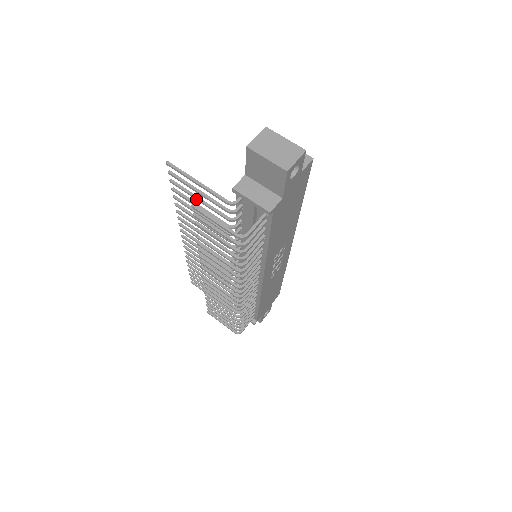
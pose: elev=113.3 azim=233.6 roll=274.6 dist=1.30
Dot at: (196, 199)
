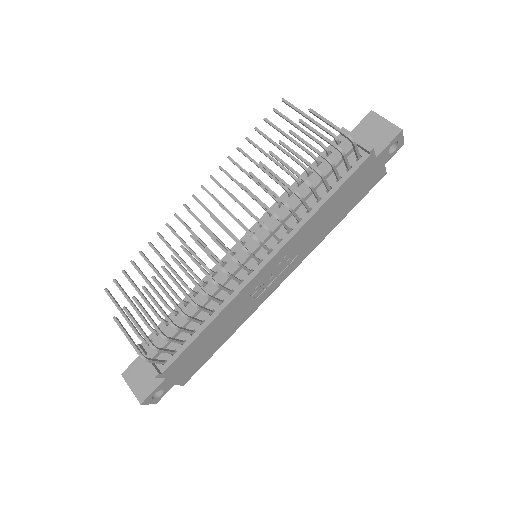
Dot at: (285, 134)
